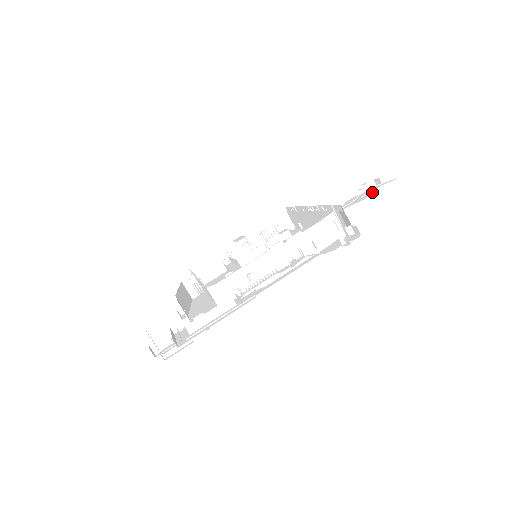
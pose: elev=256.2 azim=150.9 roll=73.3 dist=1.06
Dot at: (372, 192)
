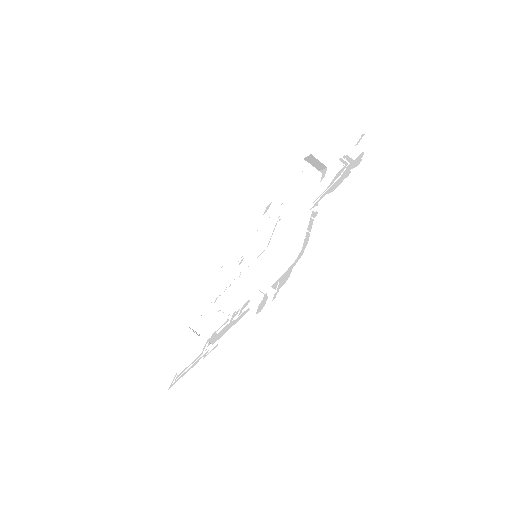
Dot at: (349, 171)
